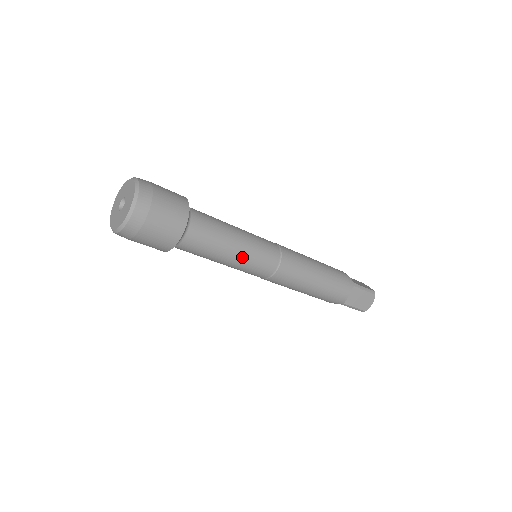
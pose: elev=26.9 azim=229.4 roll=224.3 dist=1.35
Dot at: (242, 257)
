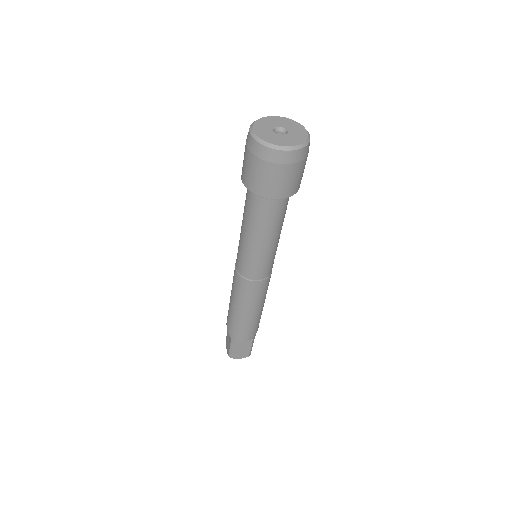
Dot at: occluded
